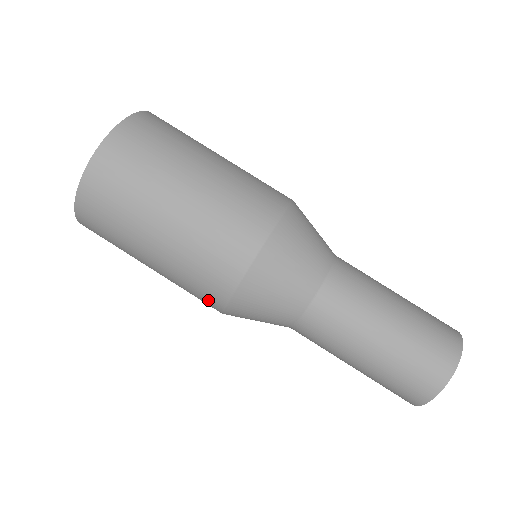
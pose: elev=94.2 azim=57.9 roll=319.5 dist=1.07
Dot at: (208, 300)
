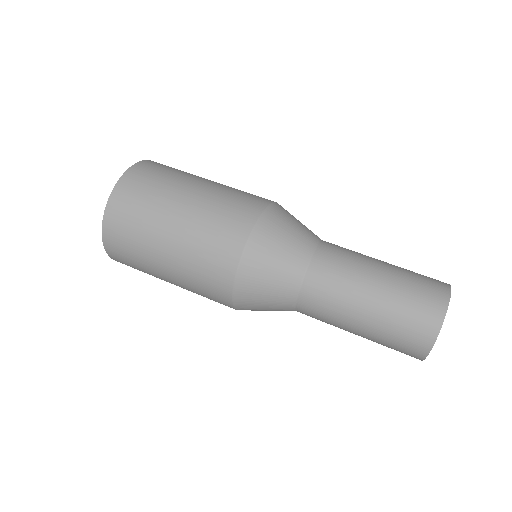
Dot at: (218, 294)
